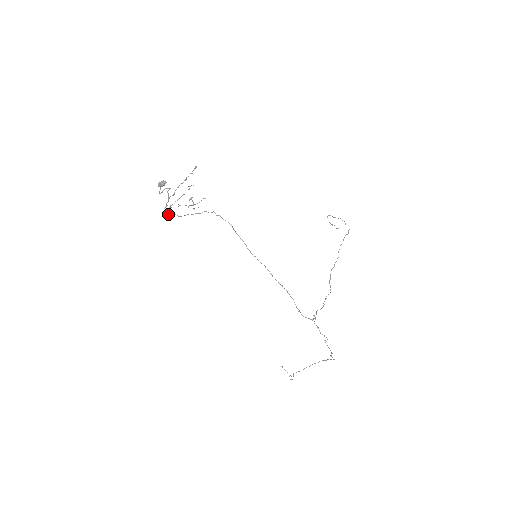
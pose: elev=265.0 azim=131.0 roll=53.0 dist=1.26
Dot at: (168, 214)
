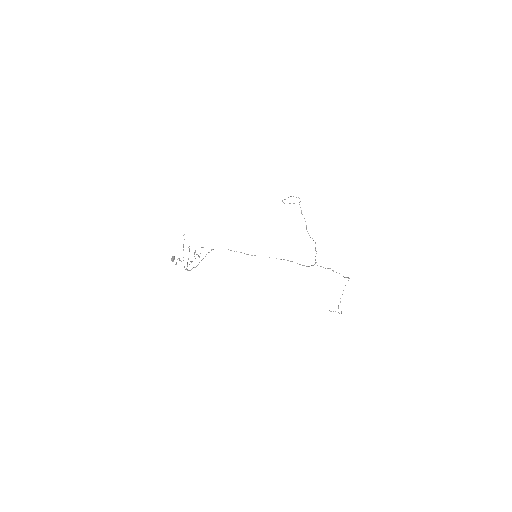
Dot at: occluded
